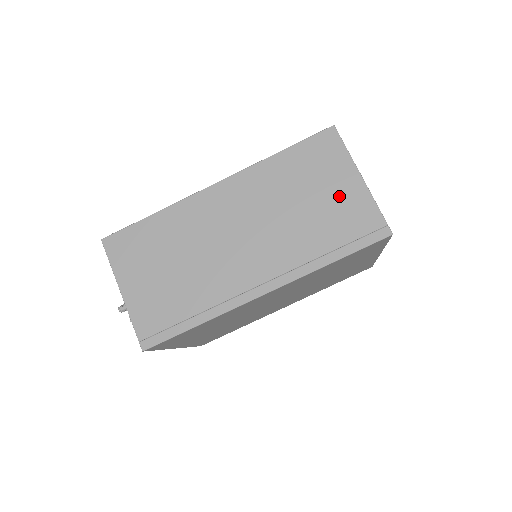
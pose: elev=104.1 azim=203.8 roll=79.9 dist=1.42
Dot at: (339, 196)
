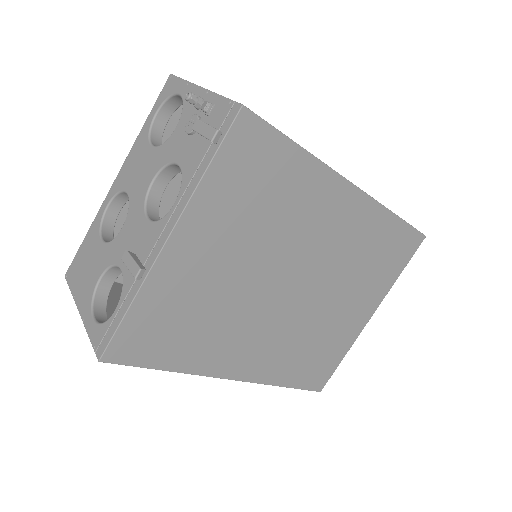
Dot at: occluded
